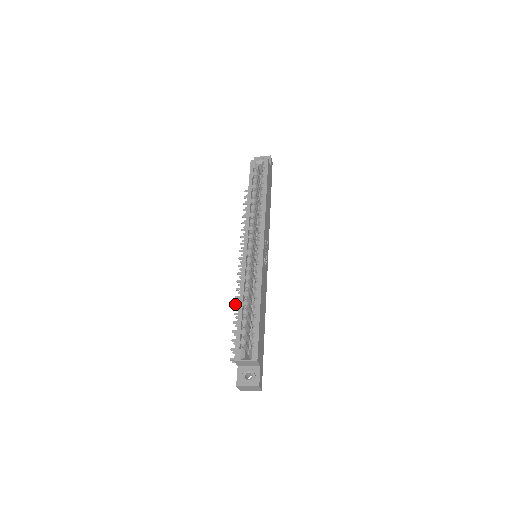
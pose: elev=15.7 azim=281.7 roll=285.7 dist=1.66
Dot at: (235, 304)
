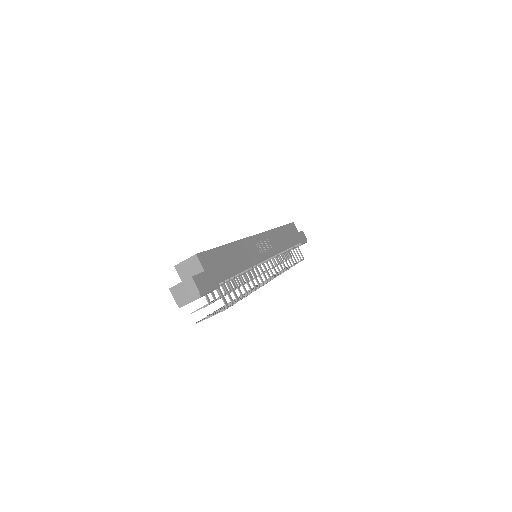
Dot at: occluded
